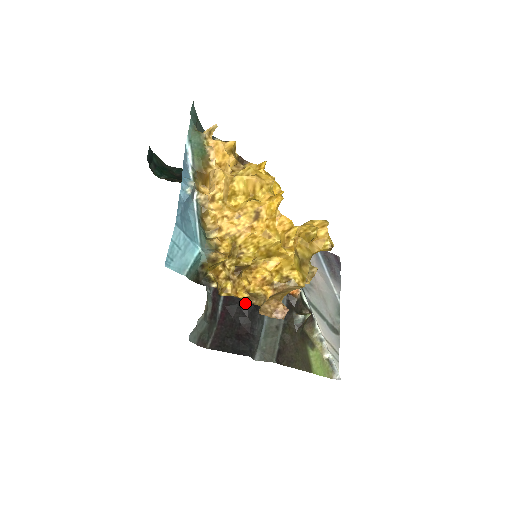
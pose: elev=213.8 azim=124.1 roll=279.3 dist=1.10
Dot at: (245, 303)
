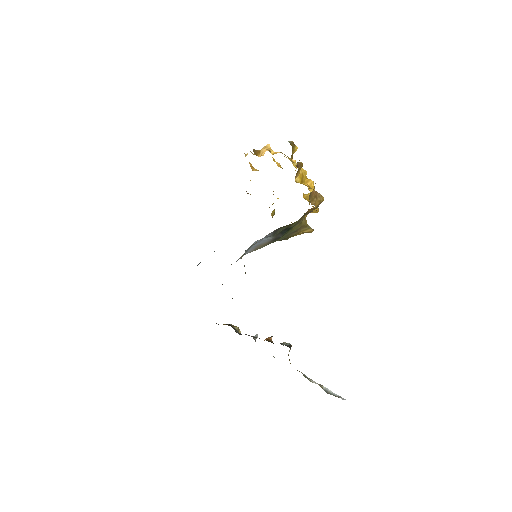
Dot at: occluded
